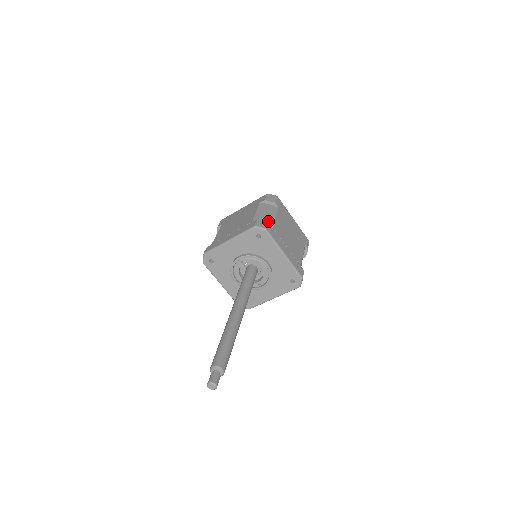
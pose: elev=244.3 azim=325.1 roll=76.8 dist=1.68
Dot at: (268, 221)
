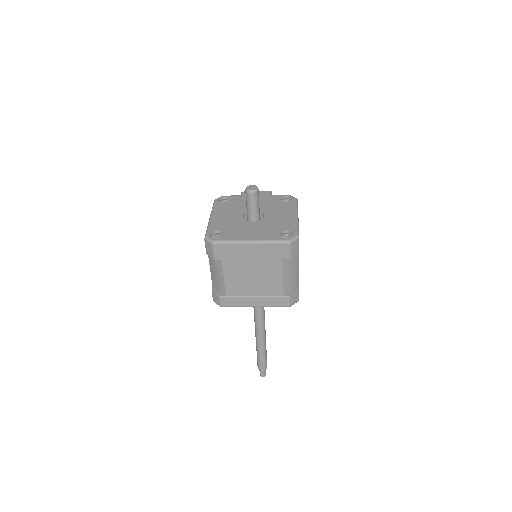
Dot at: (220, 288)
